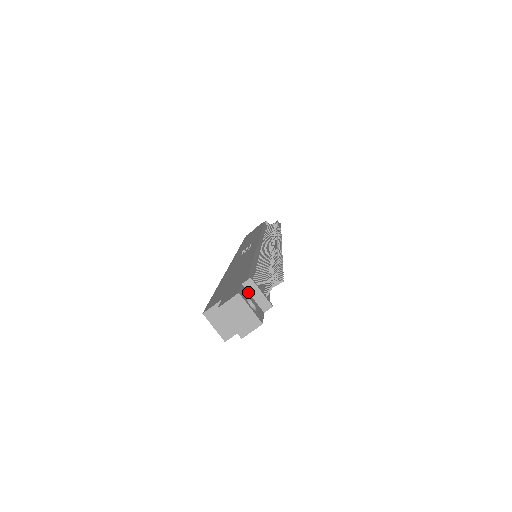
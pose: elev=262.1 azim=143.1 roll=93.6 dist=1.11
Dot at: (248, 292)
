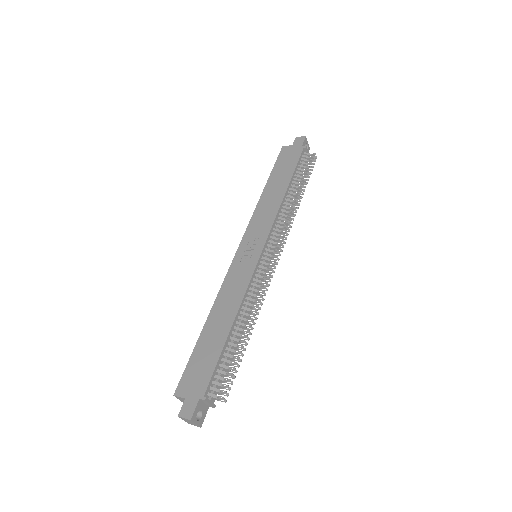
Dot at: (202, 401)
